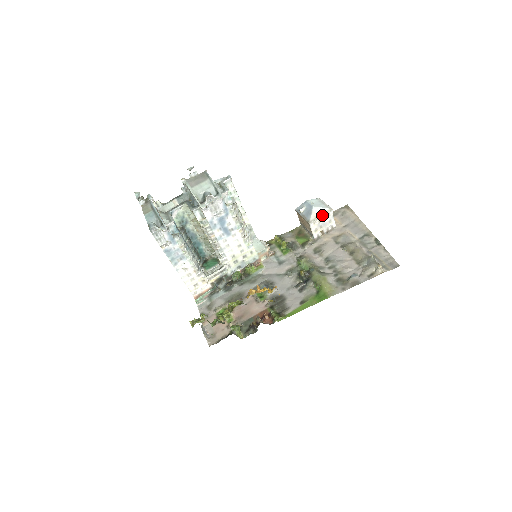
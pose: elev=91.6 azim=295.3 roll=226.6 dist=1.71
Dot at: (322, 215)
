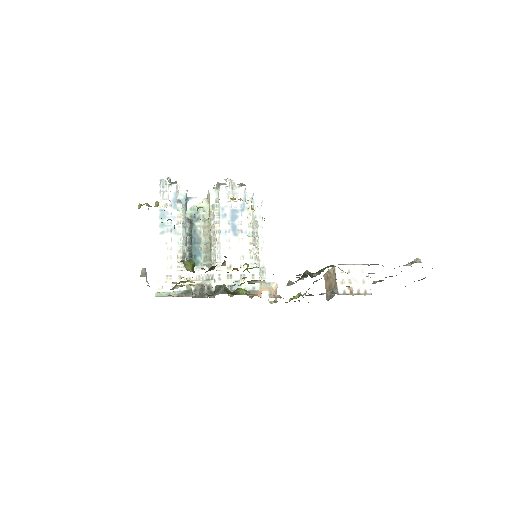
Dot at: (353, 264)
